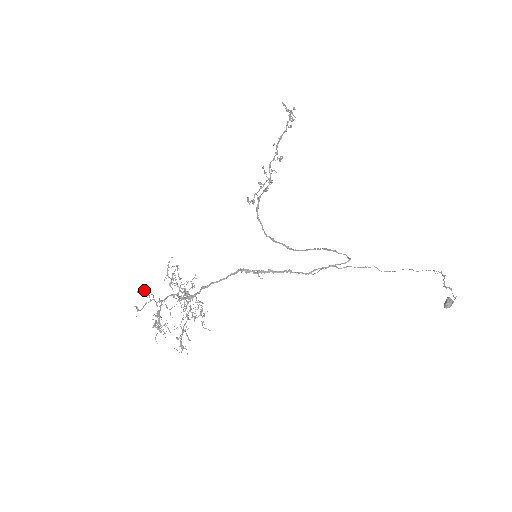
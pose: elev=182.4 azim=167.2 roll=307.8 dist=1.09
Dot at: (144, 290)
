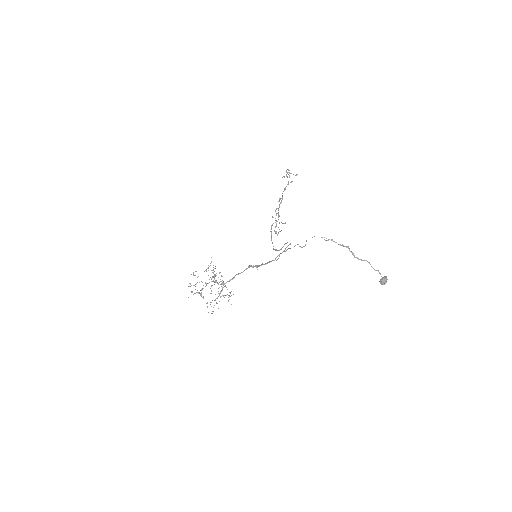
Dot at: occluded
